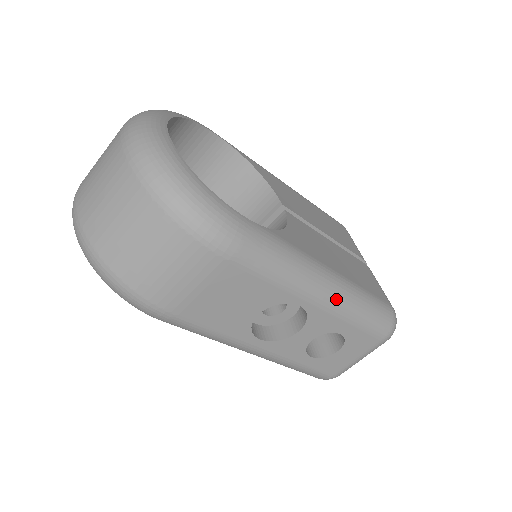
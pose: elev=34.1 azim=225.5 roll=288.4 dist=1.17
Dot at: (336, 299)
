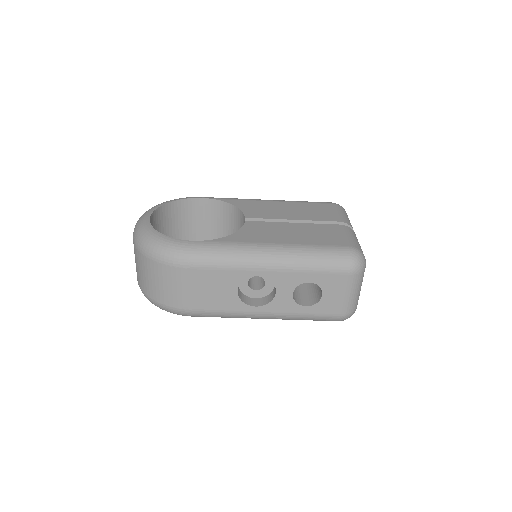
Dot at: (281, 261)
